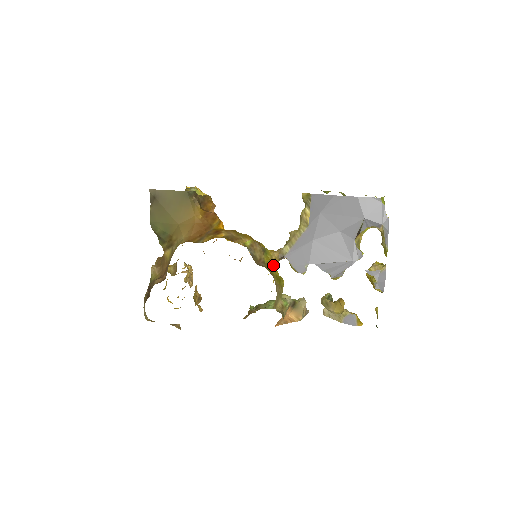
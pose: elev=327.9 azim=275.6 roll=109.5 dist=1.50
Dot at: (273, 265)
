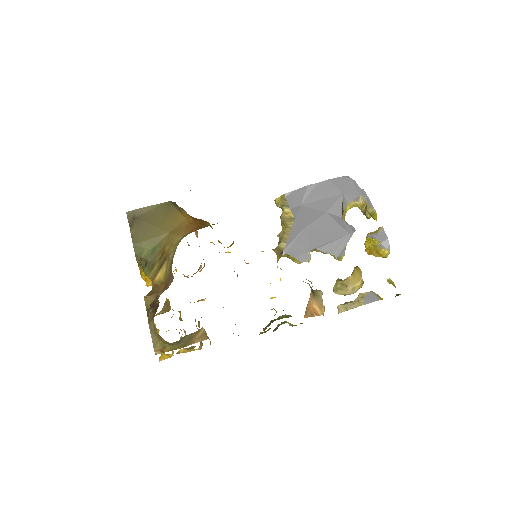
Dot at: occluded
